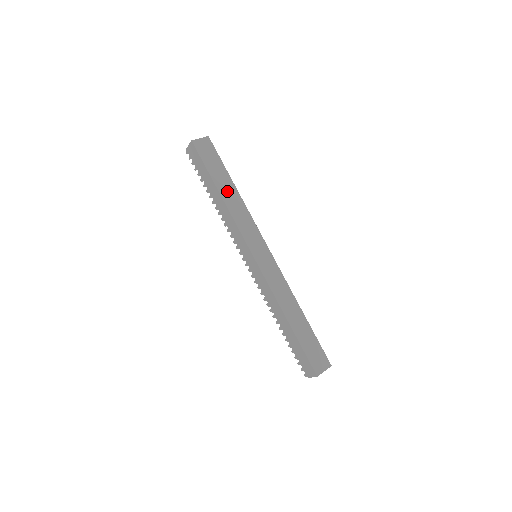
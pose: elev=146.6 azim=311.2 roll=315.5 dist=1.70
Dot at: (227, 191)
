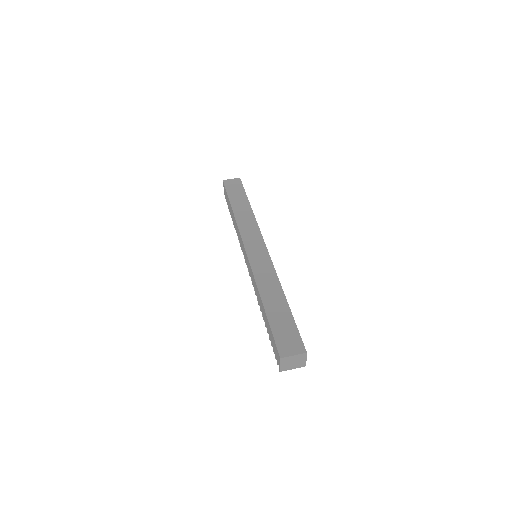
Dot at: (240, 207)
